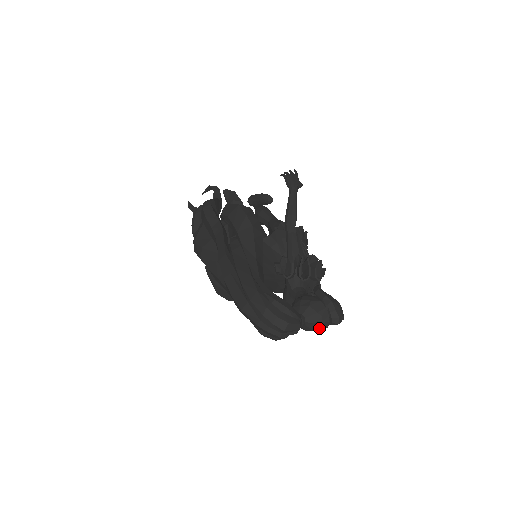
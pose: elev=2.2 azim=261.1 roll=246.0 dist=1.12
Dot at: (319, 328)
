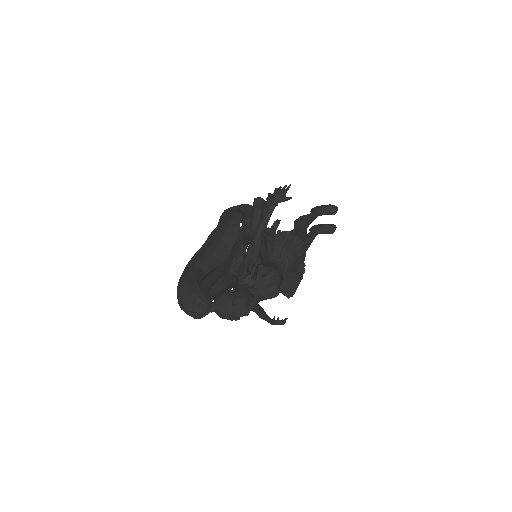
Dot at: (225, 317)
